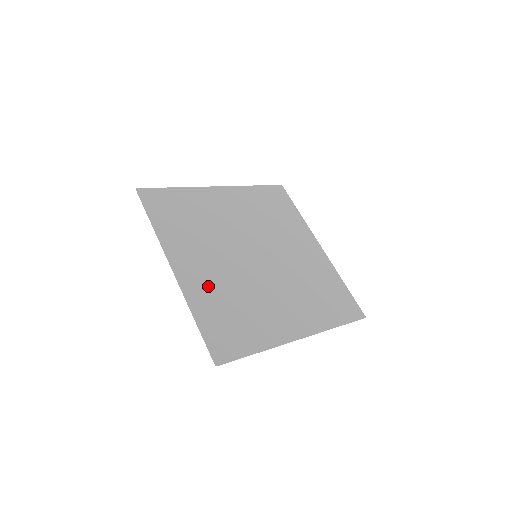
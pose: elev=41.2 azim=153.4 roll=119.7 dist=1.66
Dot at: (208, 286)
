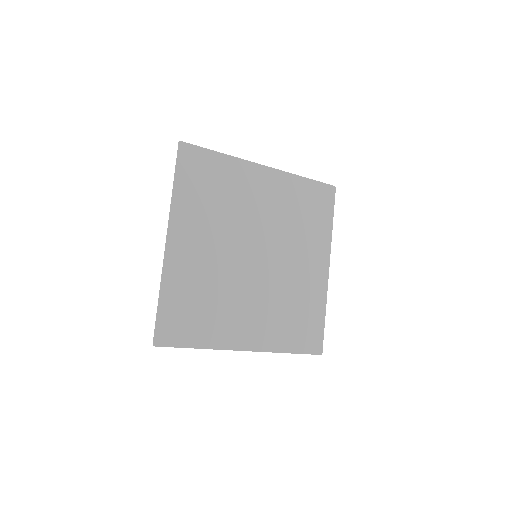
Dot at: (190, 270)
